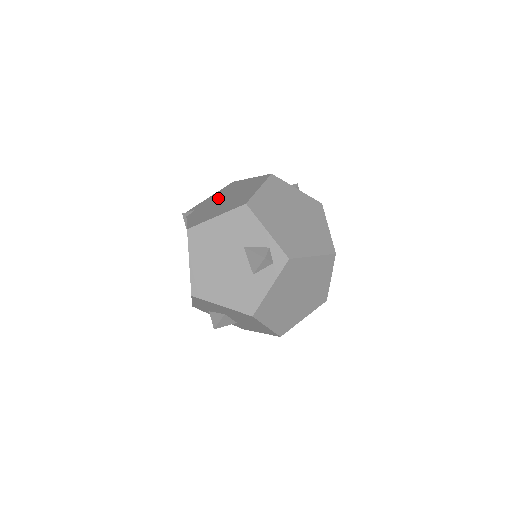
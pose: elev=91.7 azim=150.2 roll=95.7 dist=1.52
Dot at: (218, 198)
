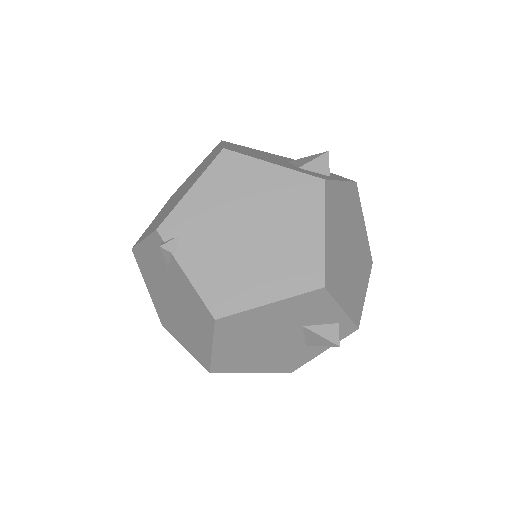
Dot at: (225, 215)
